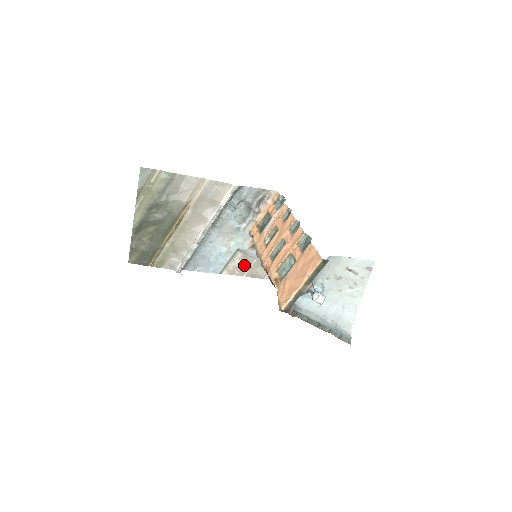
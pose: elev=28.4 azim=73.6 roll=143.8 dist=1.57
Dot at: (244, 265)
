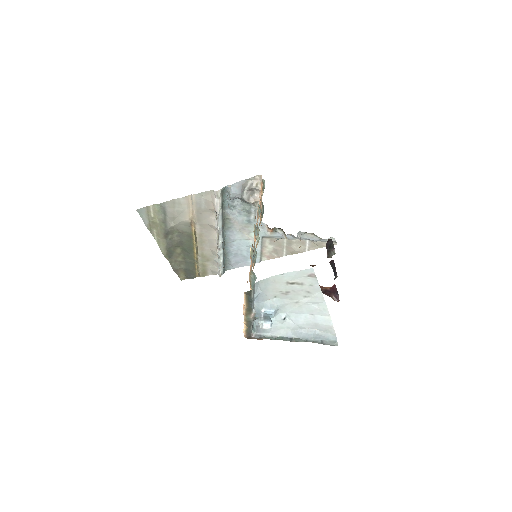
Dot at: (278, 247)
